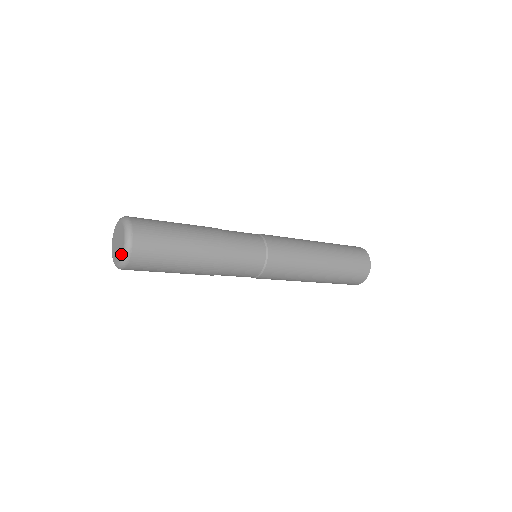
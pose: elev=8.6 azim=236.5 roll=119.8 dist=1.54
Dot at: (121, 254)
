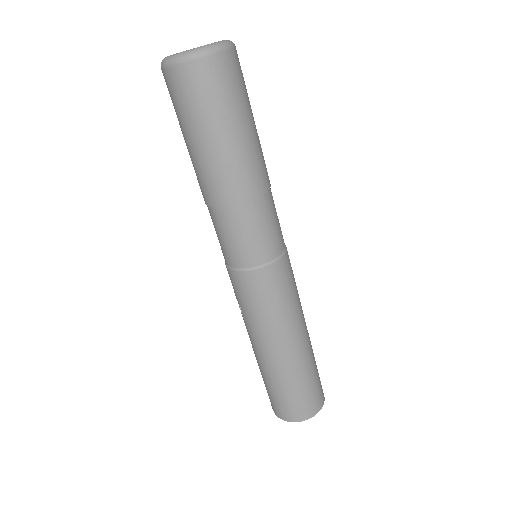
Dot at: occluded
